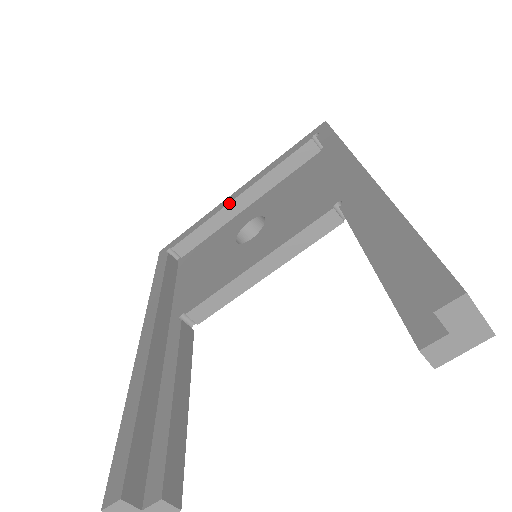
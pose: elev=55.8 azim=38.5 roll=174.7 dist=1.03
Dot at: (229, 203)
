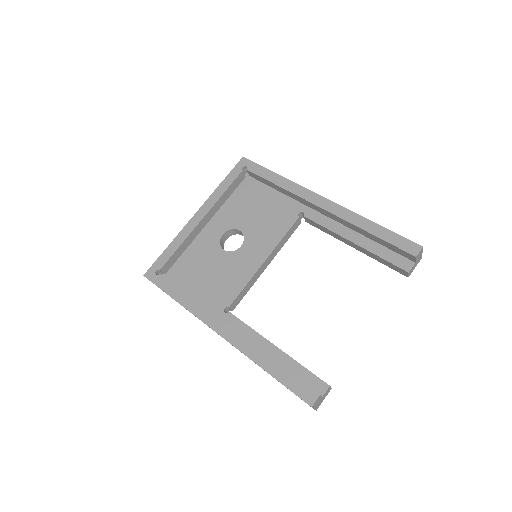
Dot at: (197, 225)
